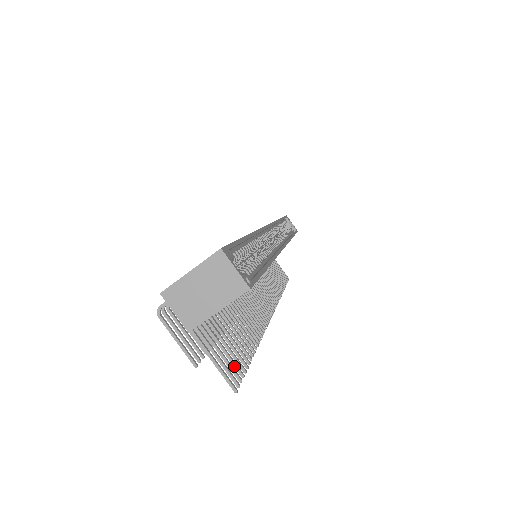
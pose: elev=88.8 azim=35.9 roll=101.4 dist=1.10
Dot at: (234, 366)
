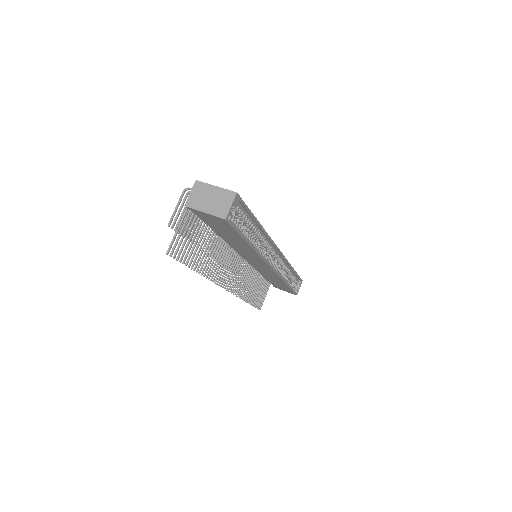
Dot at: (180, 251)
